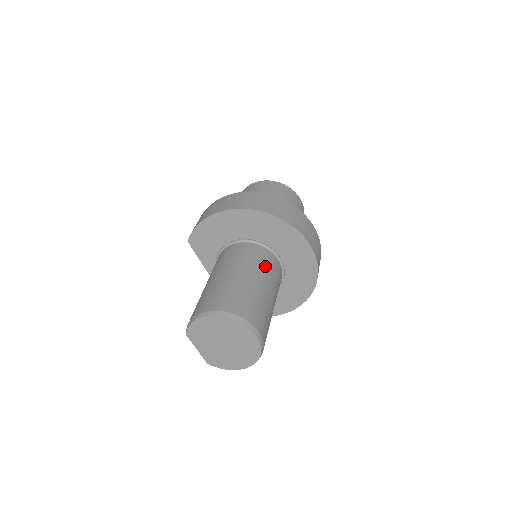
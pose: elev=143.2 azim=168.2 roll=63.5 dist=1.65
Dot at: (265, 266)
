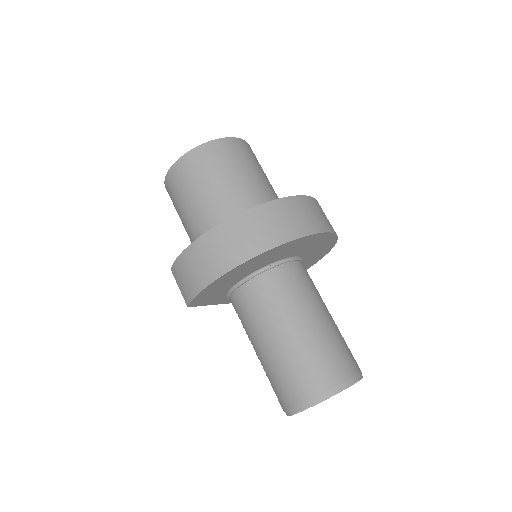
Dot at: (303, 289)
